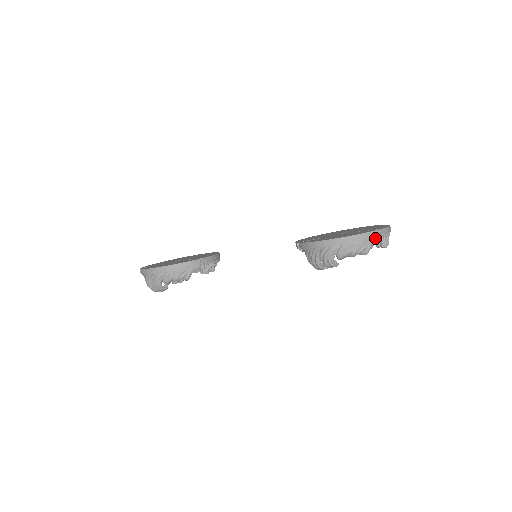
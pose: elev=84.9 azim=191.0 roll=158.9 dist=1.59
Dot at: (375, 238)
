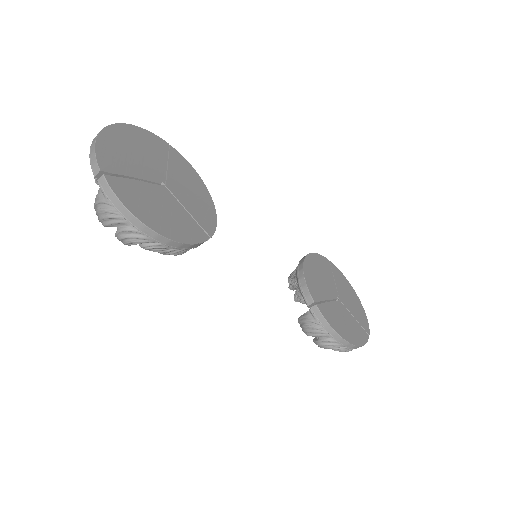
Dot at: occluded
